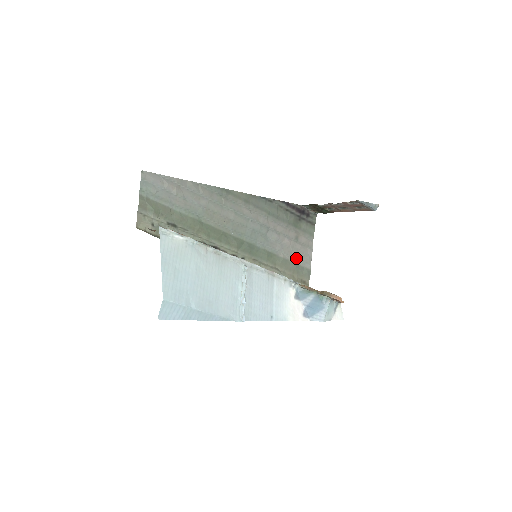
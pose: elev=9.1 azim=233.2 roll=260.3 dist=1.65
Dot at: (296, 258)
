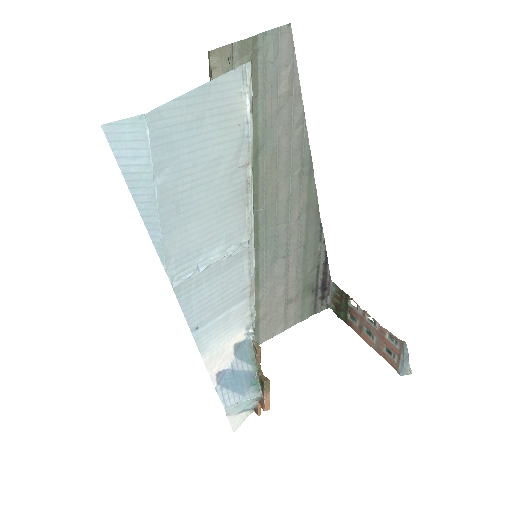
Dot at: (266, 316)
